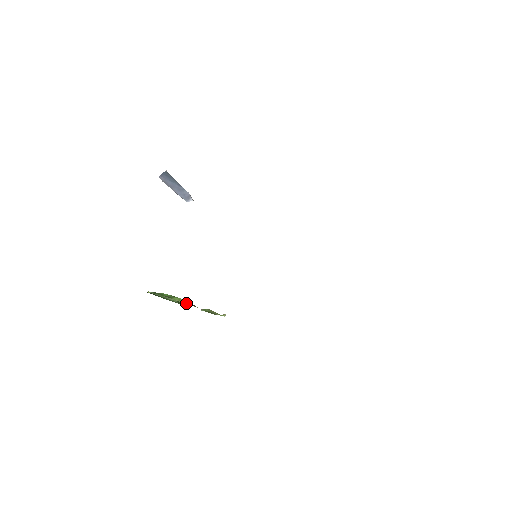
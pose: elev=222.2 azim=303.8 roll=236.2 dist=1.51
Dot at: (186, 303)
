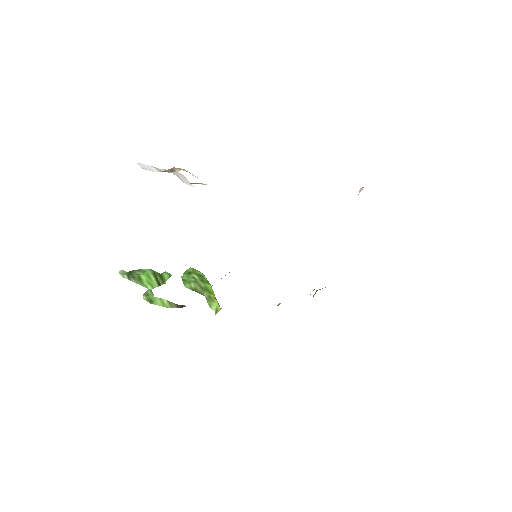
Dot at: (171, 307)
